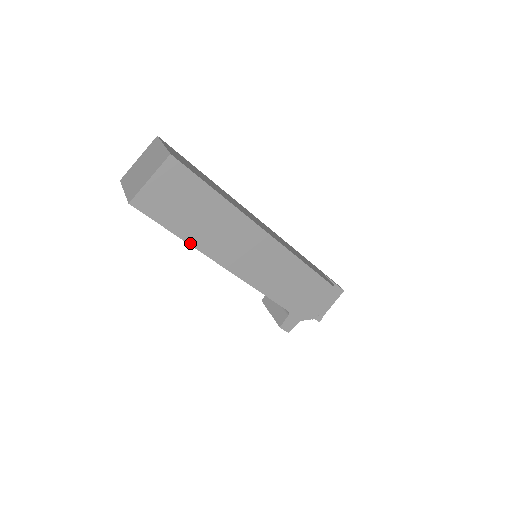
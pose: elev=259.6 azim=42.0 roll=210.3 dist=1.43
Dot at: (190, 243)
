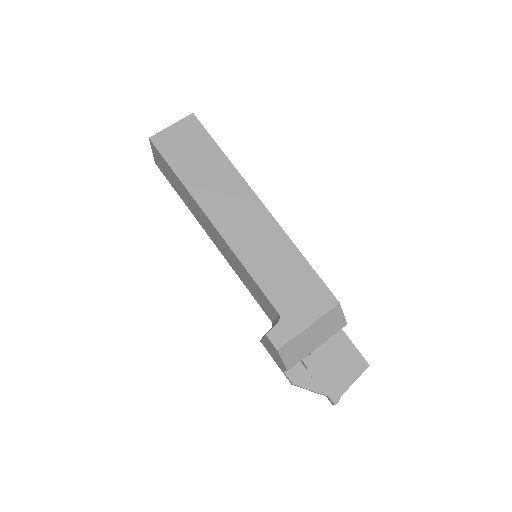
Dot at: (188, 189)
